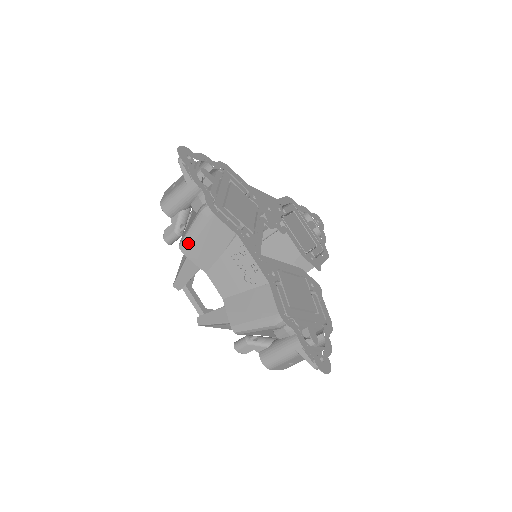
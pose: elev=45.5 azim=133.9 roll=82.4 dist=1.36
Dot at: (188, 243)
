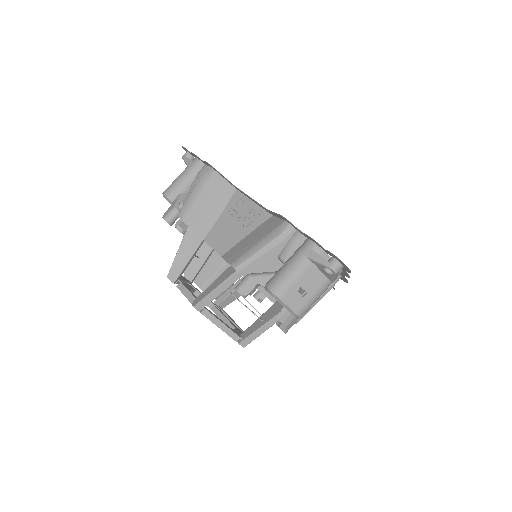
Dot at: (187, 207)
